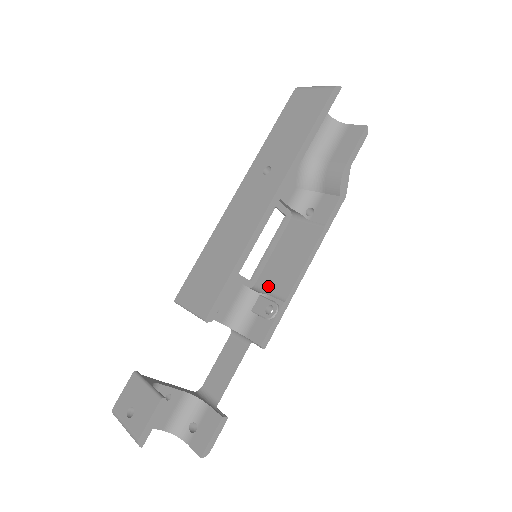
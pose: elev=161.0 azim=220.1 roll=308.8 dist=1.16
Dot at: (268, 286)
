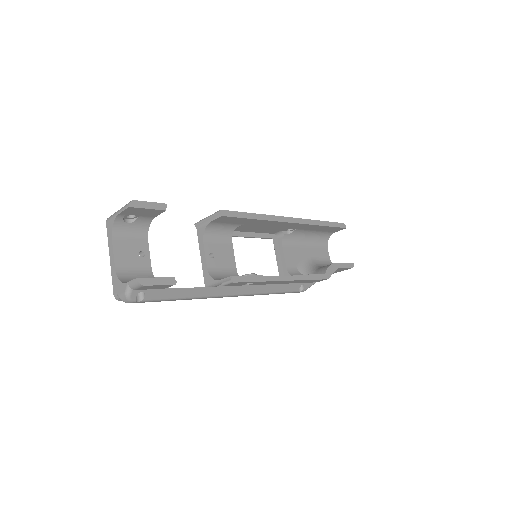
Dot at: occluded
